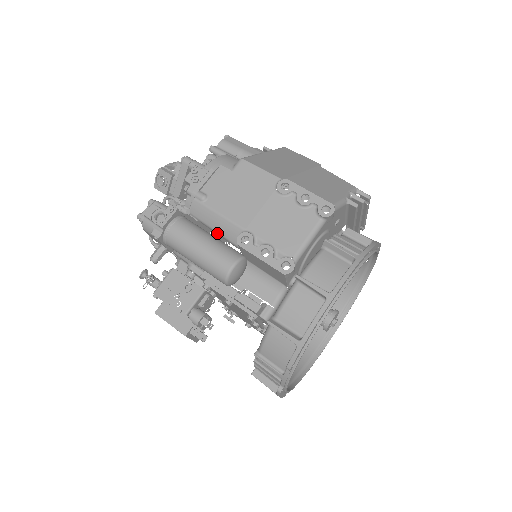
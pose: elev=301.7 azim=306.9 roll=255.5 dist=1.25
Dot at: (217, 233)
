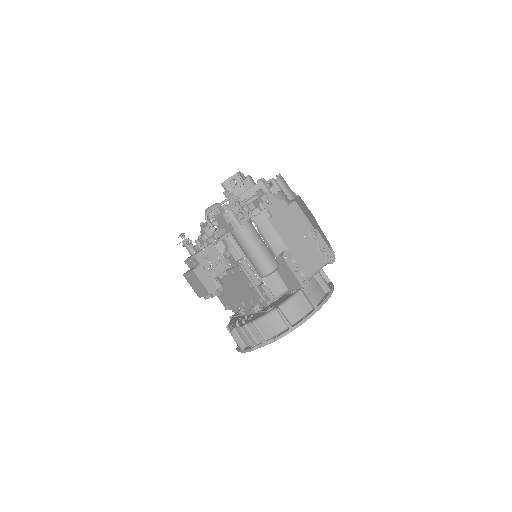
Dot at: (266, 241)
